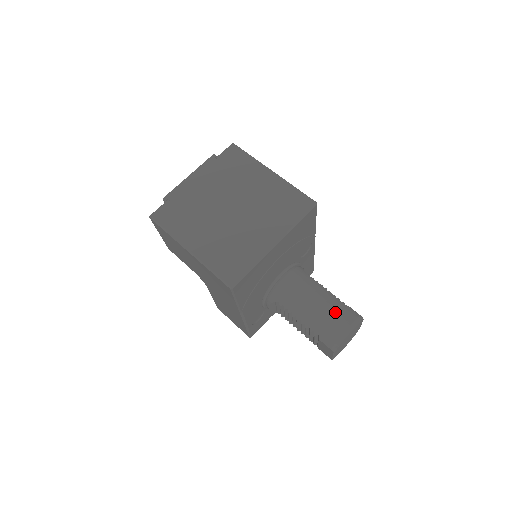
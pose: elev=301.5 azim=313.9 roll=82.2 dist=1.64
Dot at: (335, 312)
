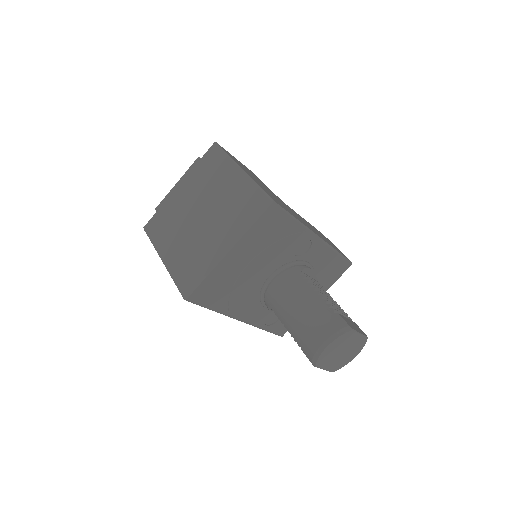
Dot at: (315, 321)
